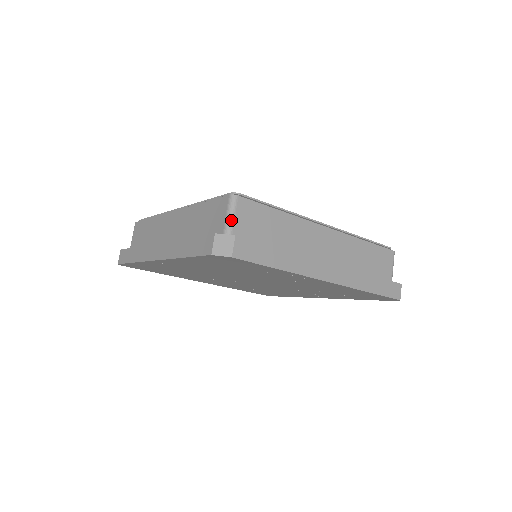
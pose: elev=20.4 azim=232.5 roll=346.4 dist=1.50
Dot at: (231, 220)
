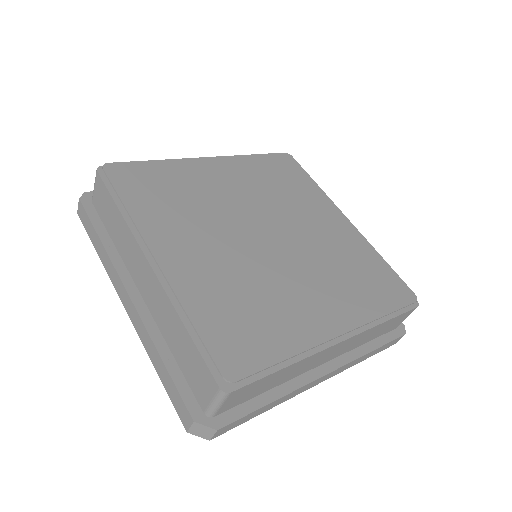
Dot at: (216, 408)
